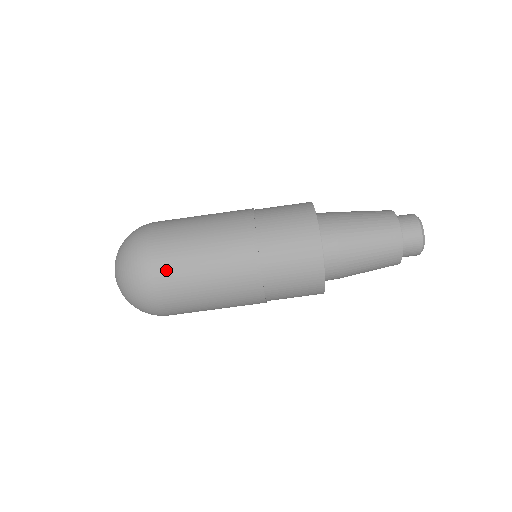
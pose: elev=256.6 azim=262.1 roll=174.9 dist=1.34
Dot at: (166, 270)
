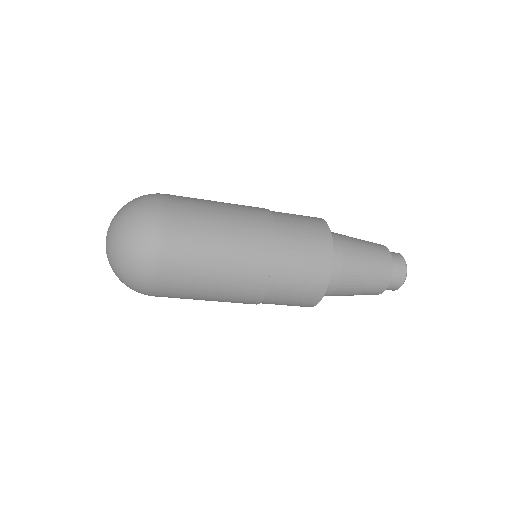
Dot at: (176, 278)
